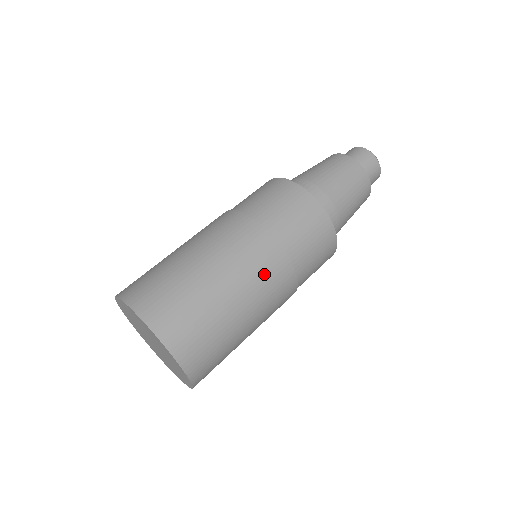
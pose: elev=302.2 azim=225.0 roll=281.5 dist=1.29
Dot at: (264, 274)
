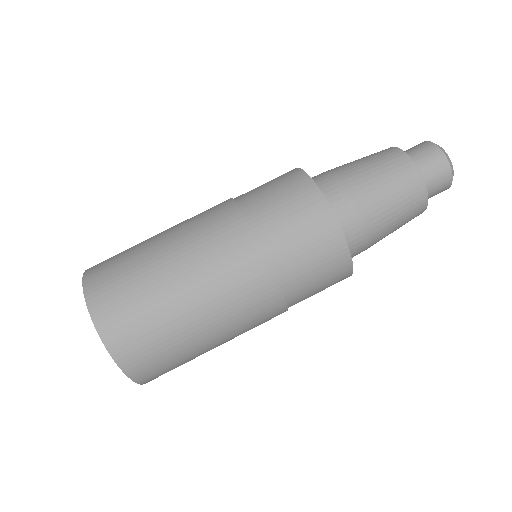
Dot at: (256, 325)
